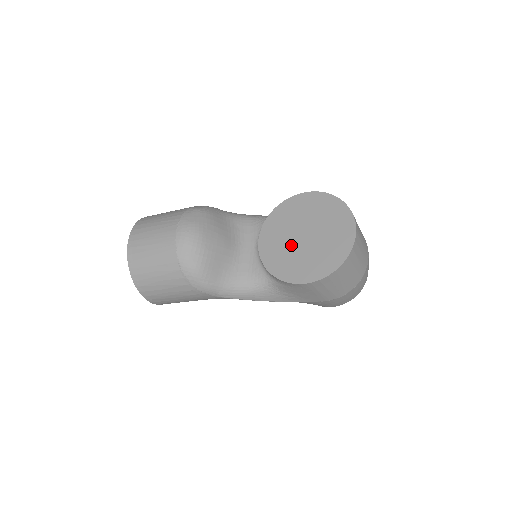
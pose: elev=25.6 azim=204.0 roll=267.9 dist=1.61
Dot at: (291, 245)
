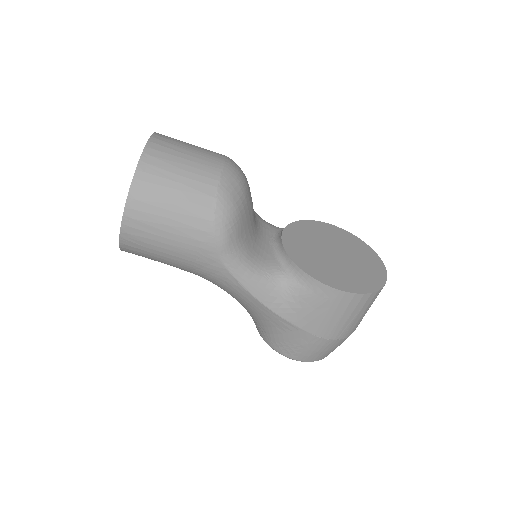
Dot at: (321, 254)
